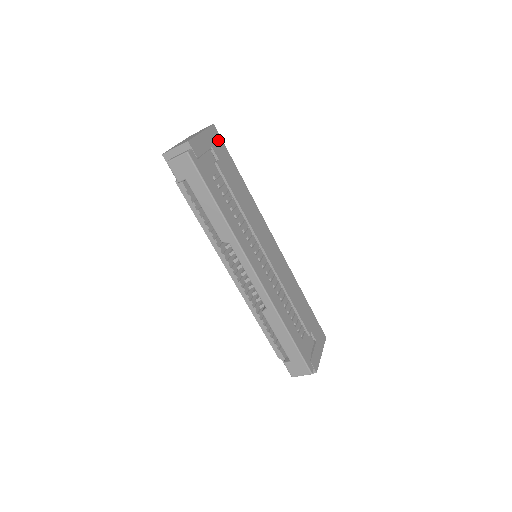
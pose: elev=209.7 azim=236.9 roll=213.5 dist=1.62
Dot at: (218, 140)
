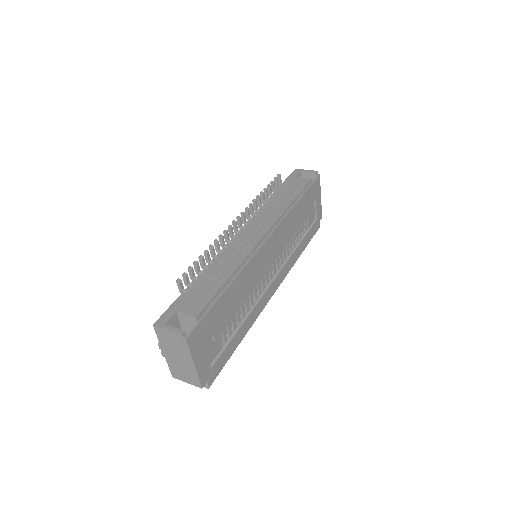
Dot at: (199, 333)
